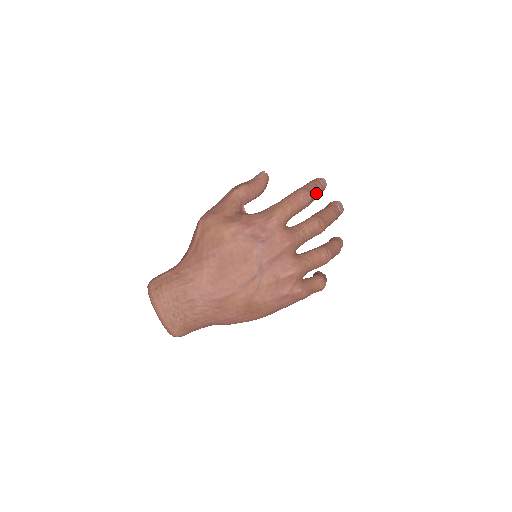
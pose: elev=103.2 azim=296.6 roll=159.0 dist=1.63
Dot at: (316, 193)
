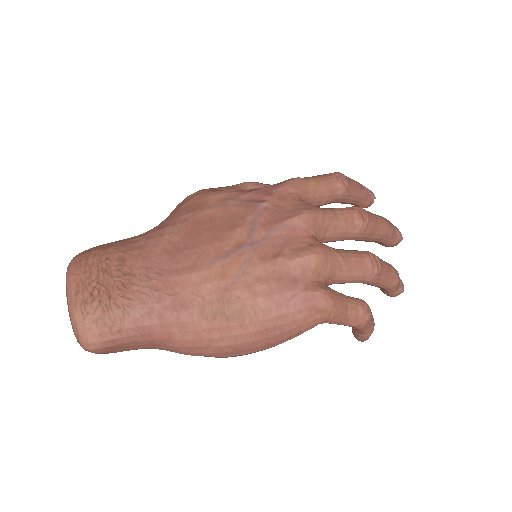
Dot at: (357, 187)
